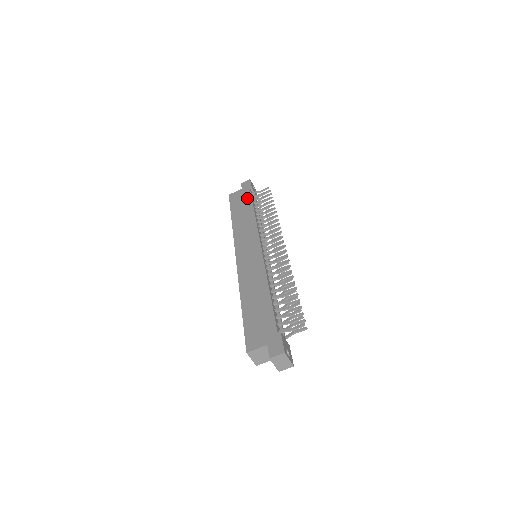
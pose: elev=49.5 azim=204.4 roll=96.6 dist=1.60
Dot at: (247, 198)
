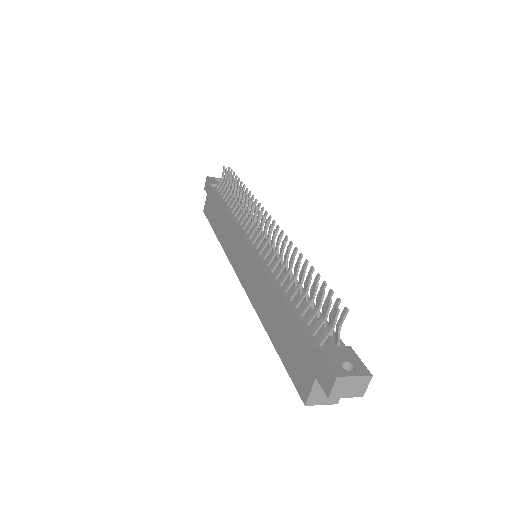
Dot at: (214, 199)
